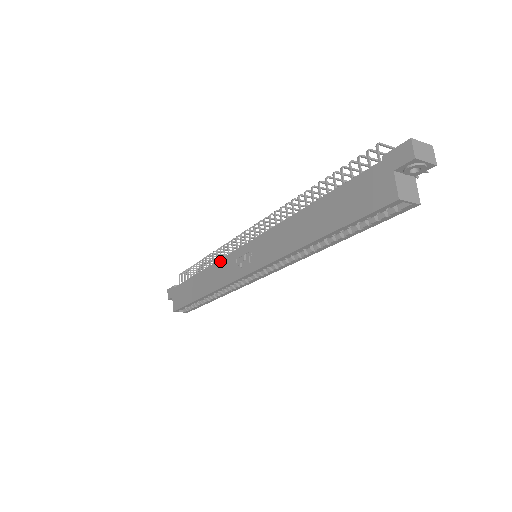
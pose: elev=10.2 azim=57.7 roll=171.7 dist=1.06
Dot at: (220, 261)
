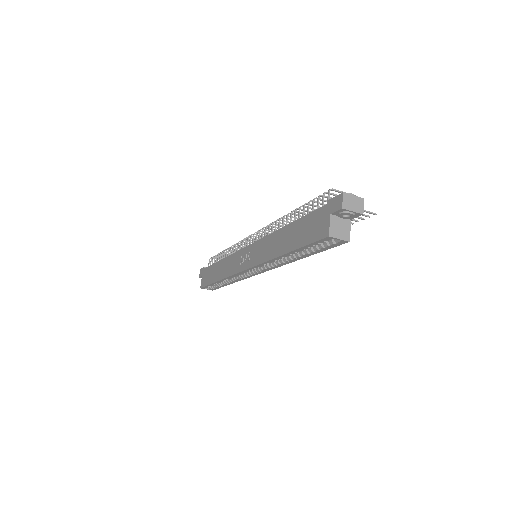
Dot at: (232, 255)
